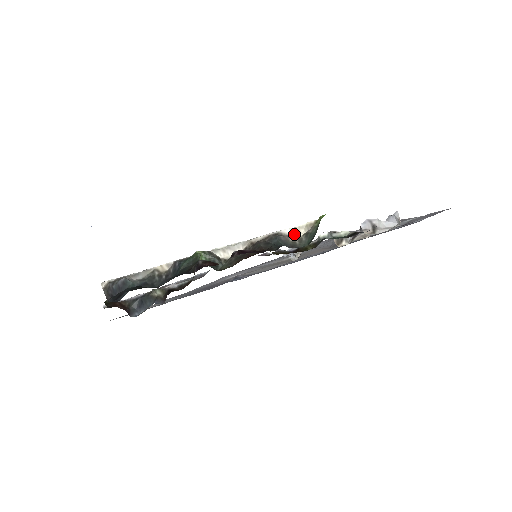
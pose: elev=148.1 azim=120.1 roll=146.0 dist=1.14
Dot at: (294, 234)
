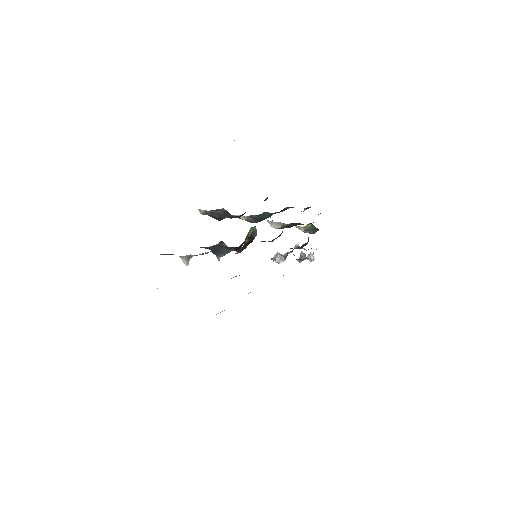
Dot at: (299, 229)
